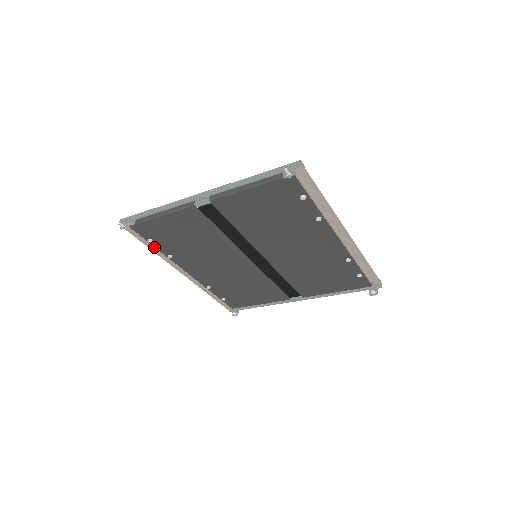
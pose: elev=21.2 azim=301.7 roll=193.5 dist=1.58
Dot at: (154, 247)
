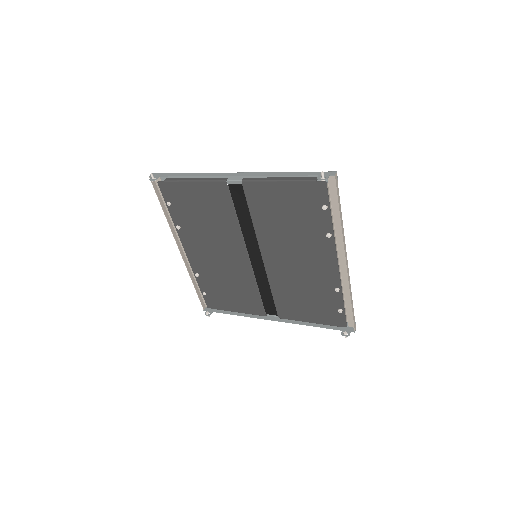
Dot at: (168, 214)
